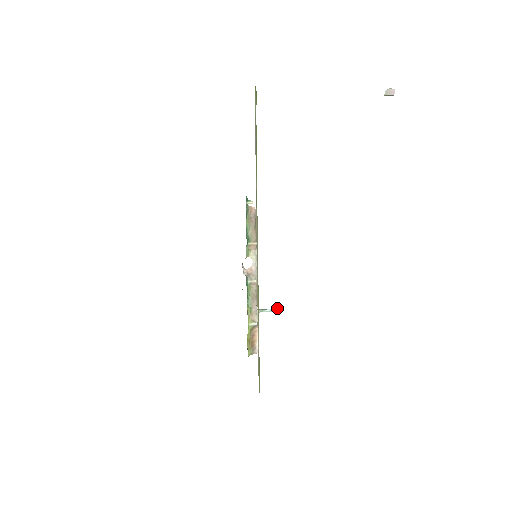
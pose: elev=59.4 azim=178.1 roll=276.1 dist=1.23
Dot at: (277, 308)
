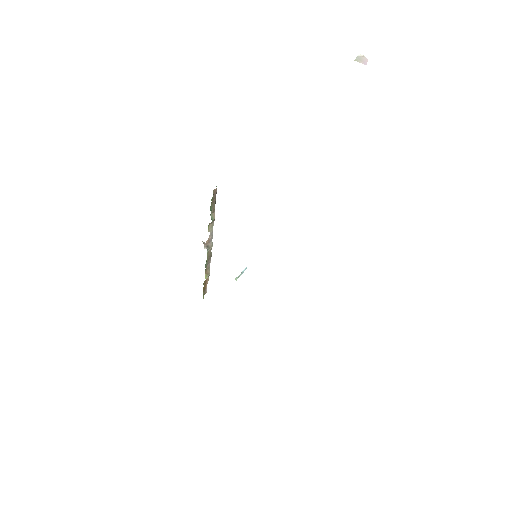
Dot at: (245, 268)
